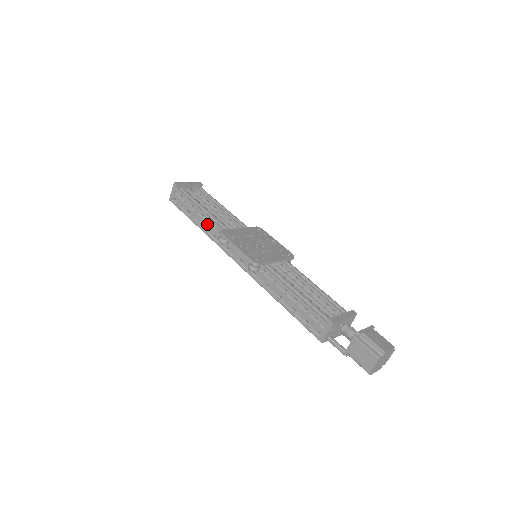
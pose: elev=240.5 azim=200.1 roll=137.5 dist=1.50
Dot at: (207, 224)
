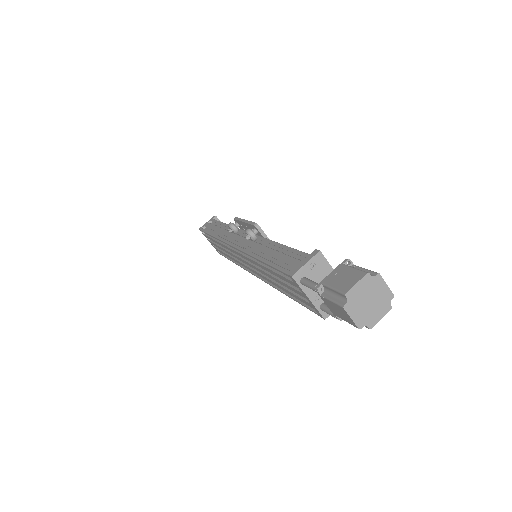
Dot at: (224, 230)
